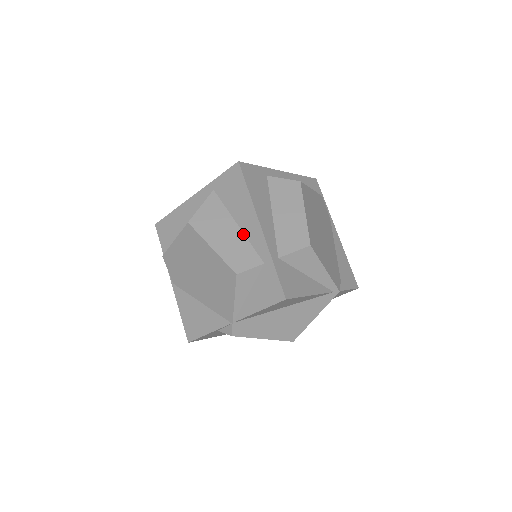
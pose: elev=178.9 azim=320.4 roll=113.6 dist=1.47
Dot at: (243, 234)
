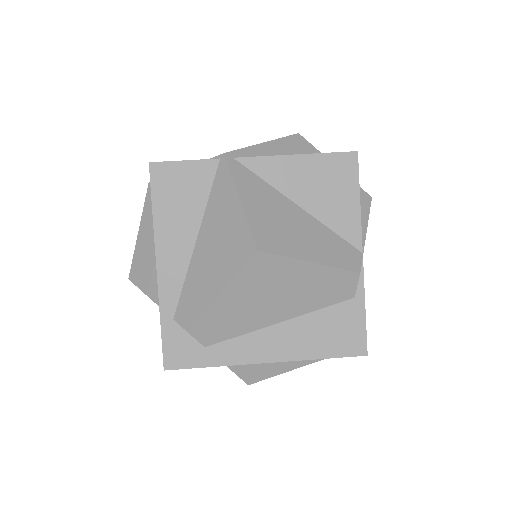
Dot at: occluded
